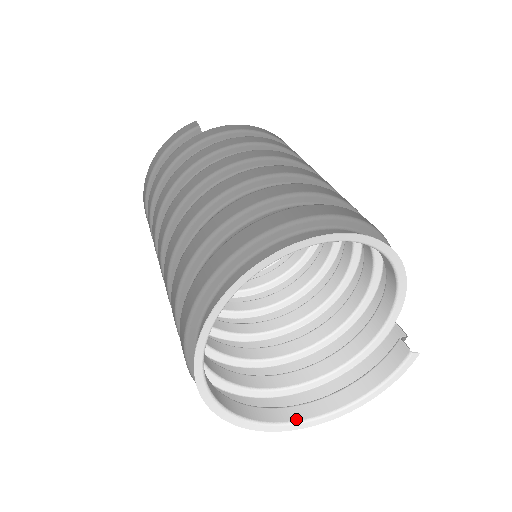
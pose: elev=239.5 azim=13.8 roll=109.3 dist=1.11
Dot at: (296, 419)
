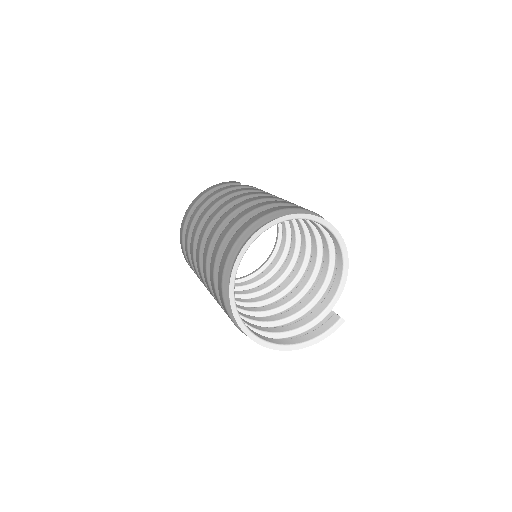
Dot at: (264, 339)
